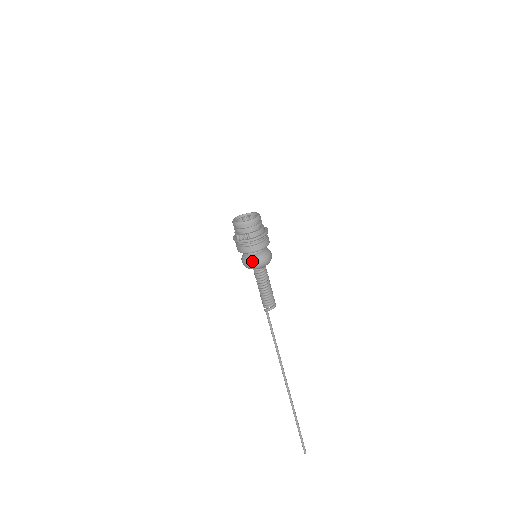
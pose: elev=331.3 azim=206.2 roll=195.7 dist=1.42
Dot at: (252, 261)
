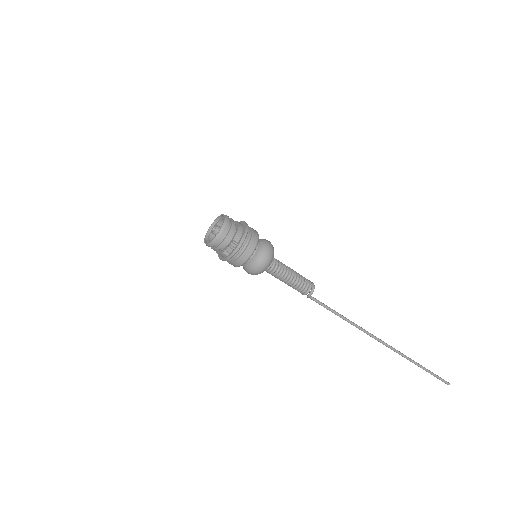
Dot at: (259, 262)
